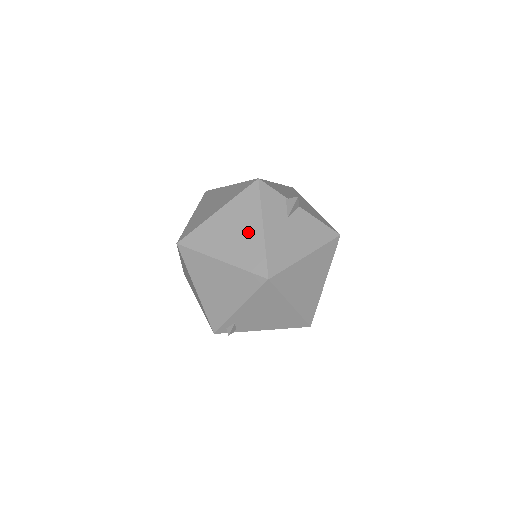
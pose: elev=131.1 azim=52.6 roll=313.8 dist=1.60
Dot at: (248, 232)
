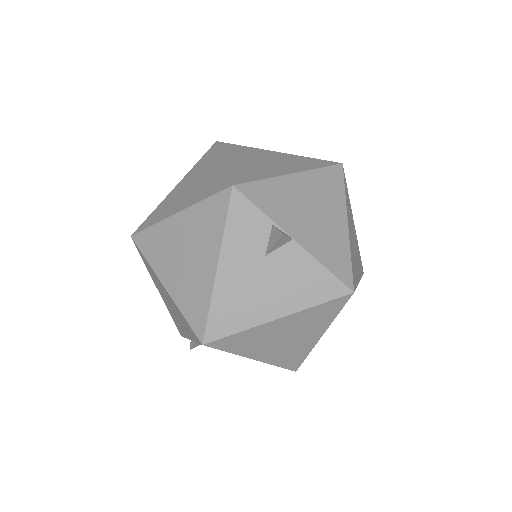
Dot at: (199, 265)
